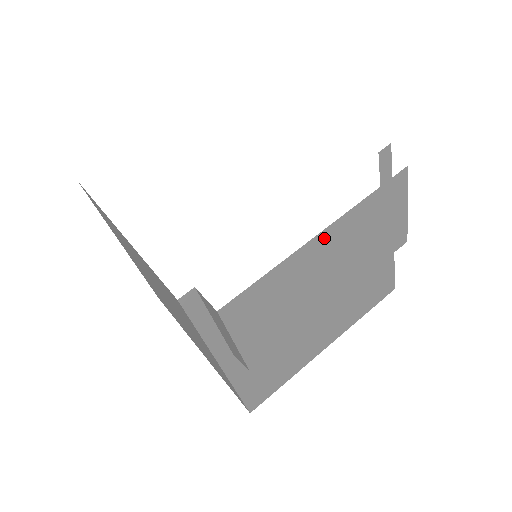
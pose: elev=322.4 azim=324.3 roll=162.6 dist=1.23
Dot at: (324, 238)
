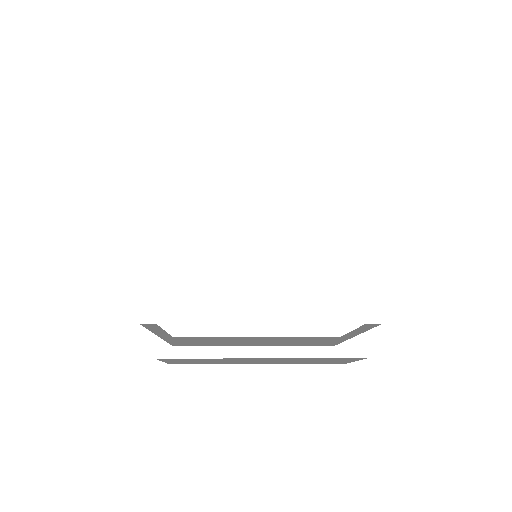
Dot at: (265, 359)
